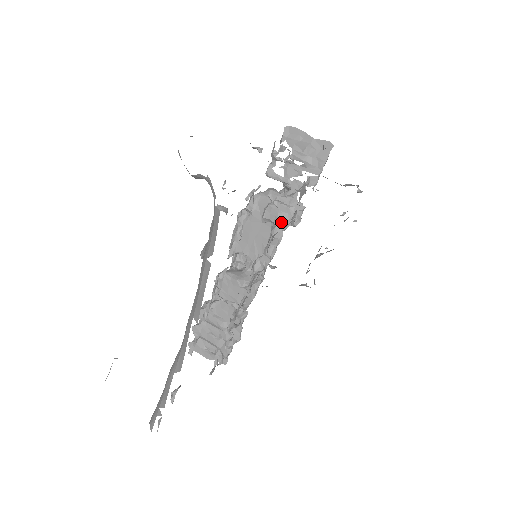
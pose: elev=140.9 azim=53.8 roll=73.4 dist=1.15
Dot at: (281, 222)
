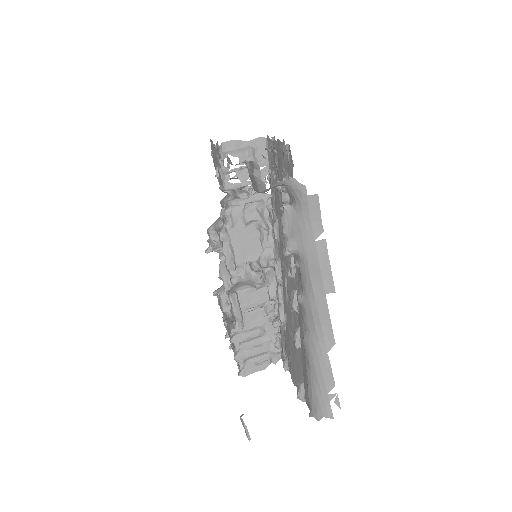
Dot at: (262, 216)
